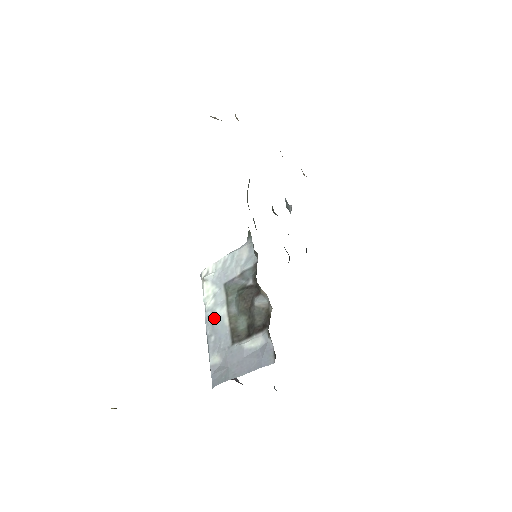
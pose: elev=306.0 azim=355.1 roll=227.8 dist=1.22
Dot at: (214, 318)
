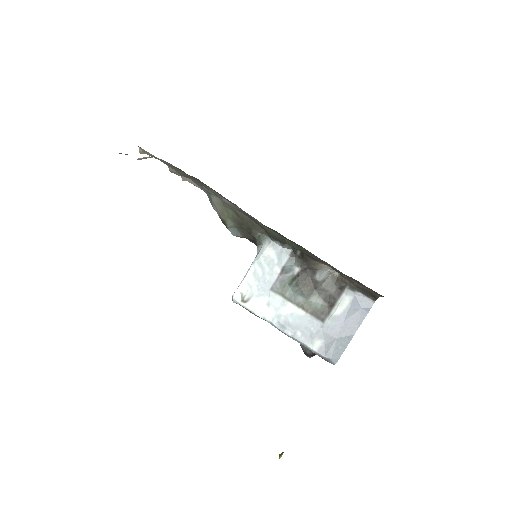
Dot at: (286, 319)
